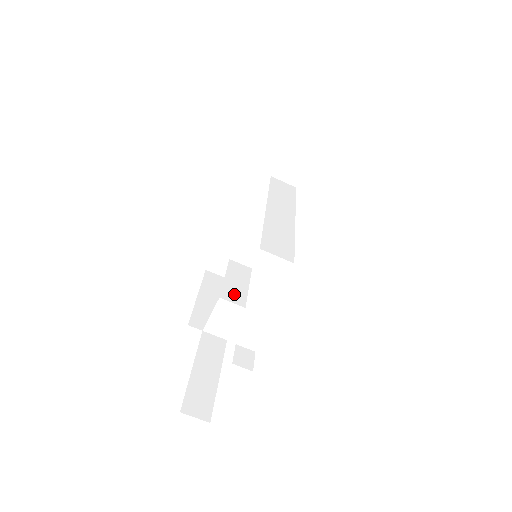
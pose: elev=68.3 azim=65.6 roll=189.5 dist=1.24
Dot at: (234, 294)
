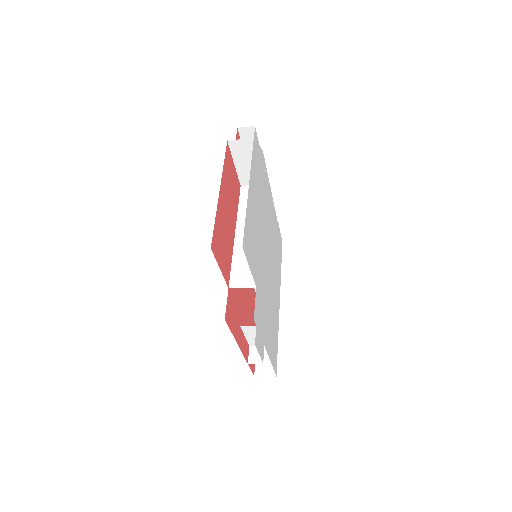
Dot at: occluded
